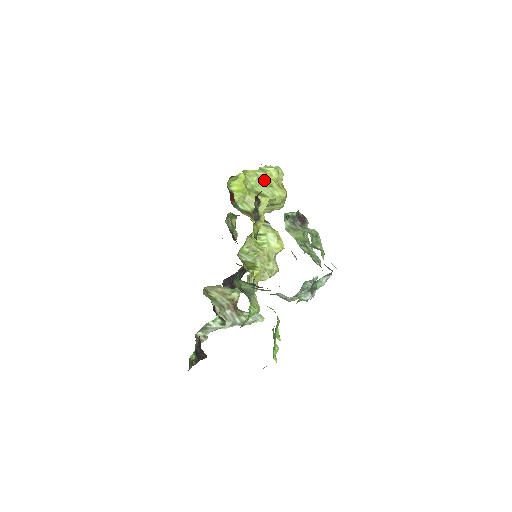
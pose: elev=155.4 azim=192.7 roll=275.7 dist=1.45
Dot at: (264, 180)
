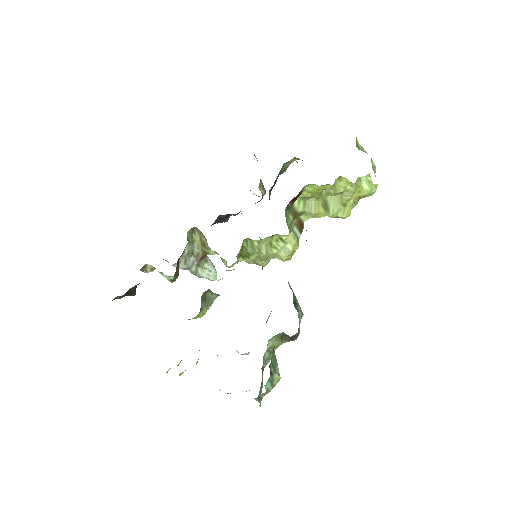
Dot at: (346, 195)
